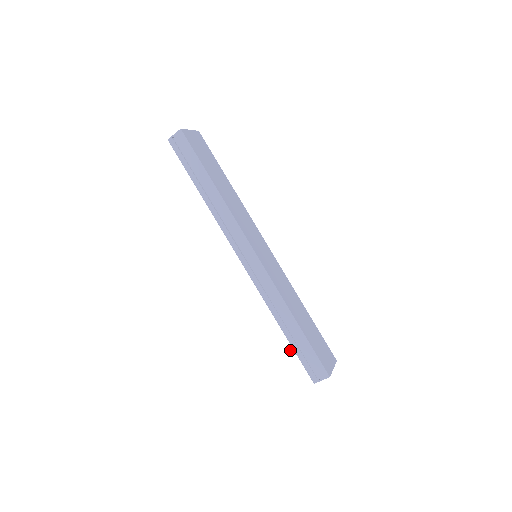
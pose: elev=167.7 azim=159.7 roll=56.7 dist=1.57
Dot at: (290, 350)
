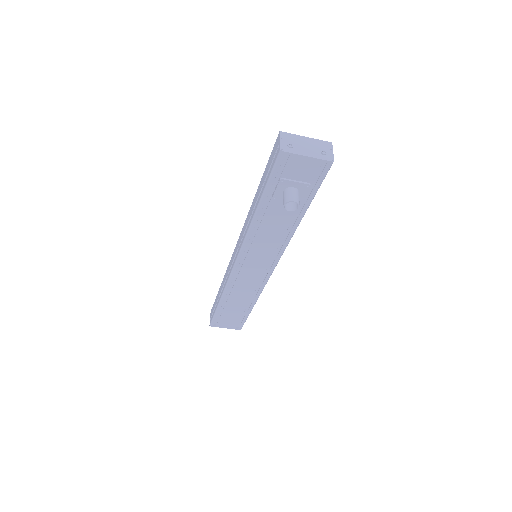
Dot at: (283, 202)
